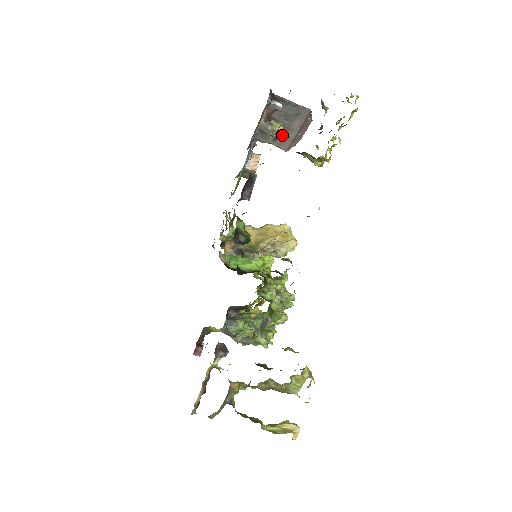
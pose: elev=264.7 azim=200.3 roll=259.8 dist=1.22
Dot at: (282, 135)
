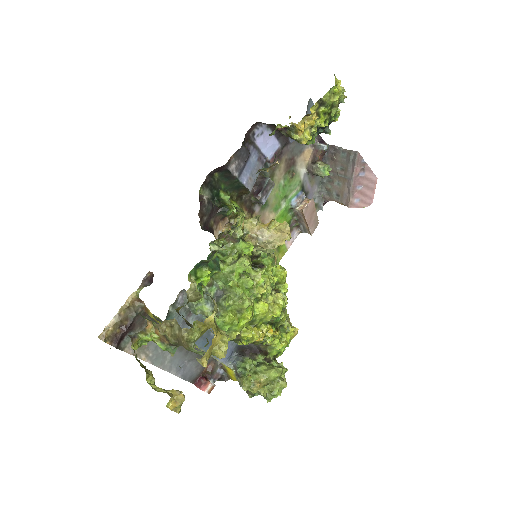
Dot at: (328, 174)
